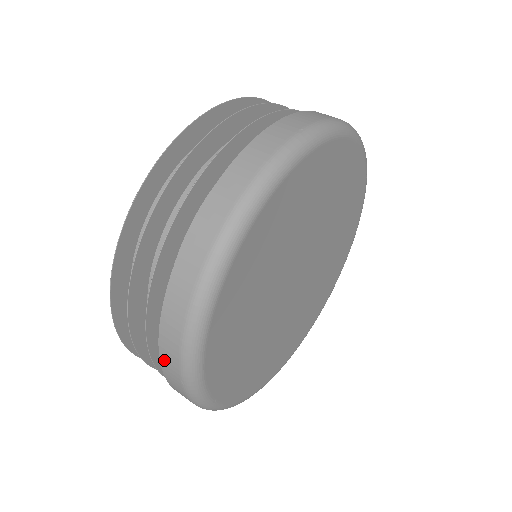
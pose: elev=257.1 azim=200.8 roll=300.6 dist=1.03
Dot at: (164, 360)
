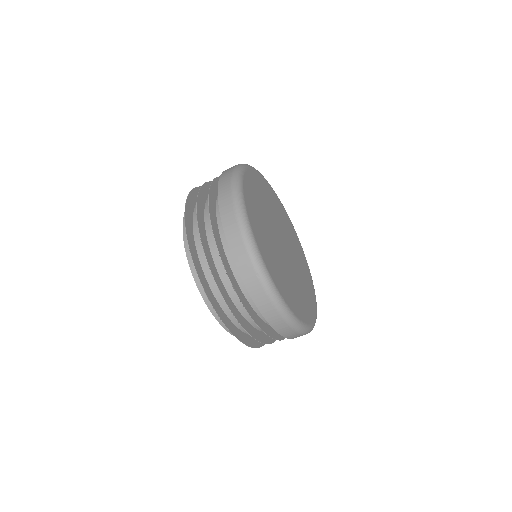
Dot at: (242, 271)
